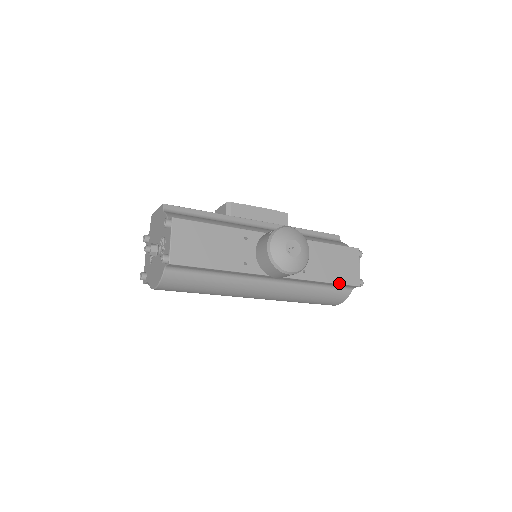
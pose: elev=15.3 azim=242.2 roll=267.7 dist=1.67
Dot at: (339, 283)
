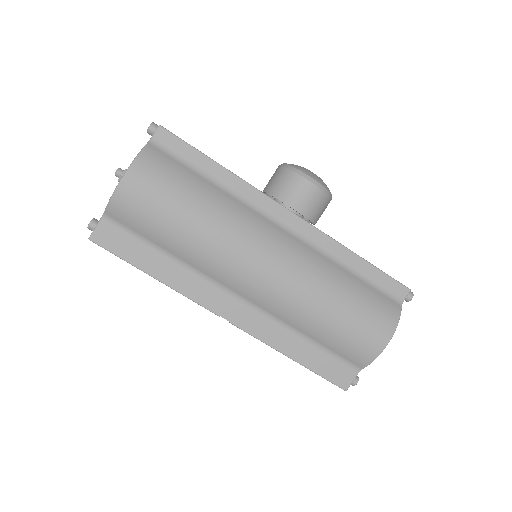
Dot at: (379, 269)
